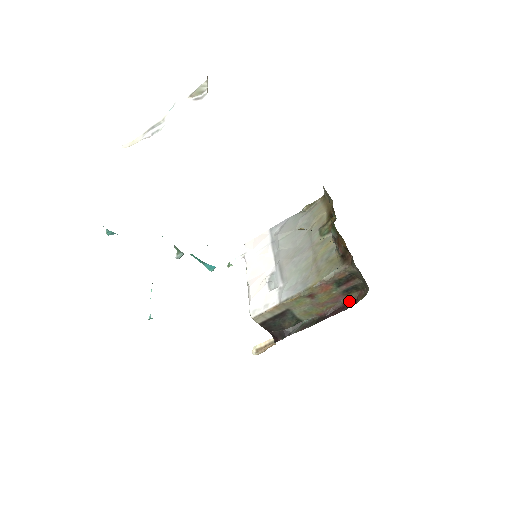
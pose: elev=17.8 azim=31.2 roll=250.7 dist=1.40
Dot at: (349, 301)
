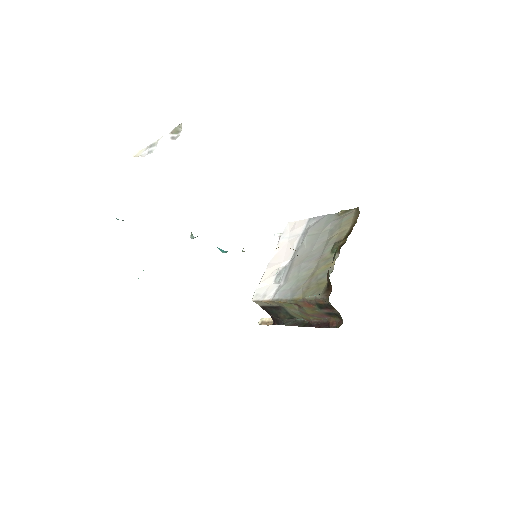
Dot at: (332, 322)
